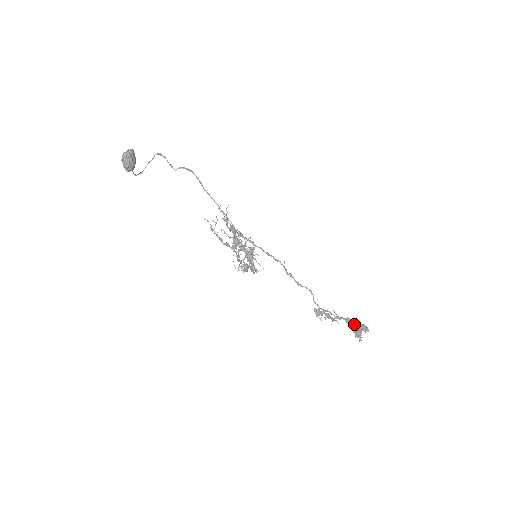
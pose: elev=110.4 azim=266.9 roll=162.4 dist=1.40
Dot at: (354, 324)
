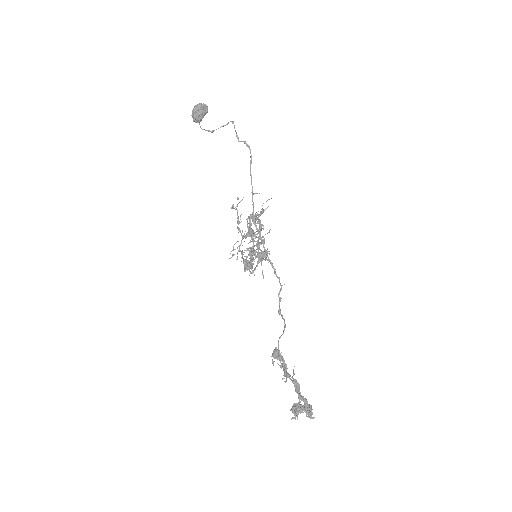
Dot at: (298, 394)
